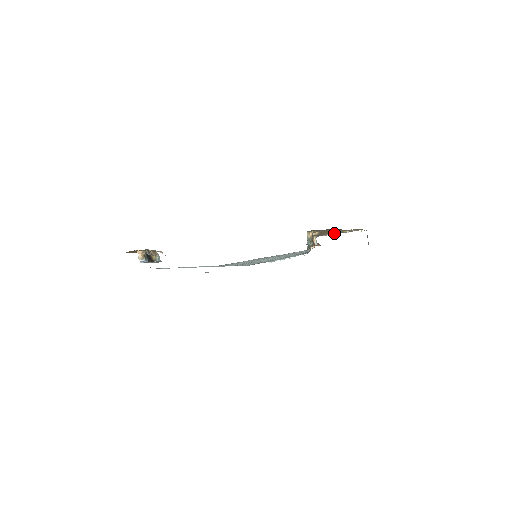
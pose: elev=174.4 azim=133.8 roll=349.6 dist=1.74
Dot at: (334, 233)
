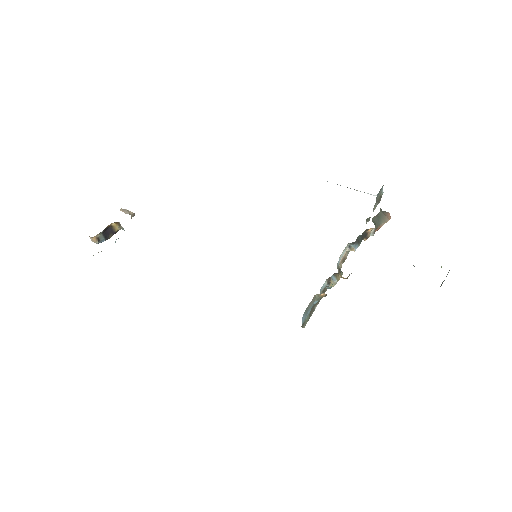
Dot at: occluded
